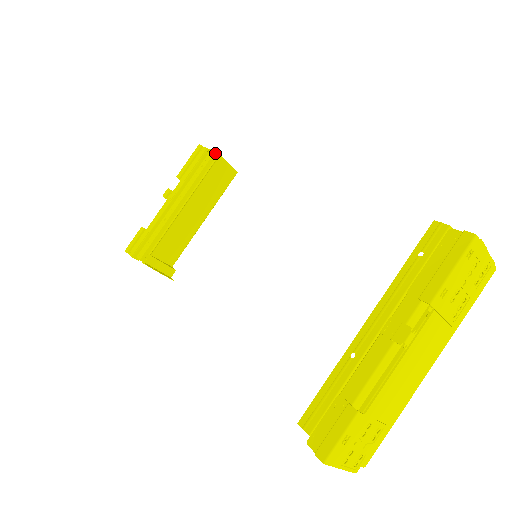
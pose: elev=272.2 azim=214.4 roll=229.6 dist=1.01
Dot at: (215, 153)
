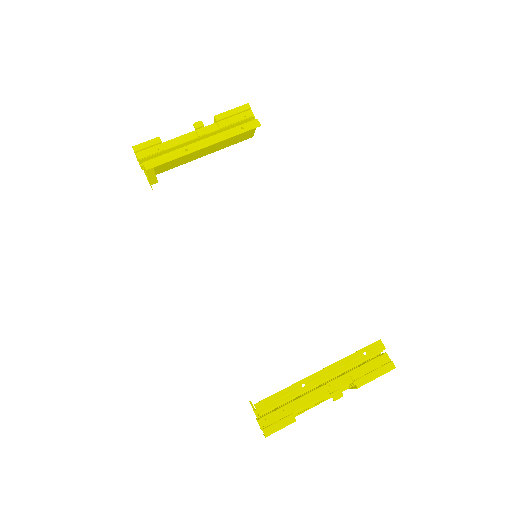
Dot at: occluded
